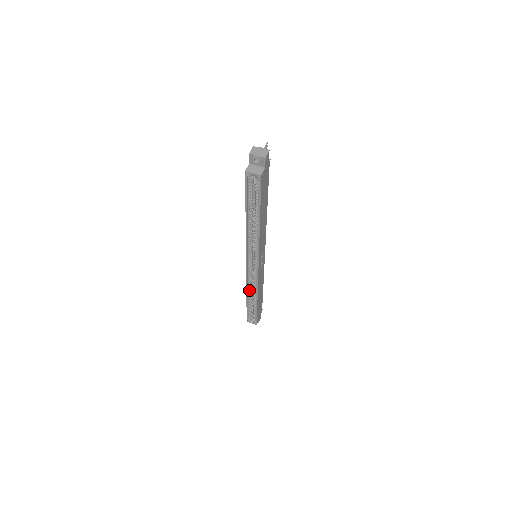
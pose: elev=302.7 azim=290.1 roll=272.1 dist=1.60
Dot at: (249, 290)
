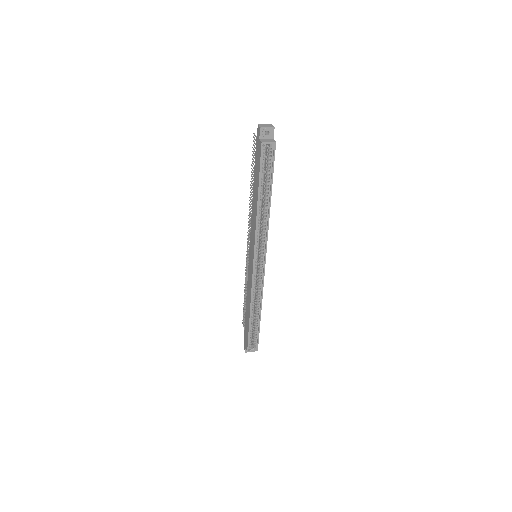
Dot at: (252, 301)
